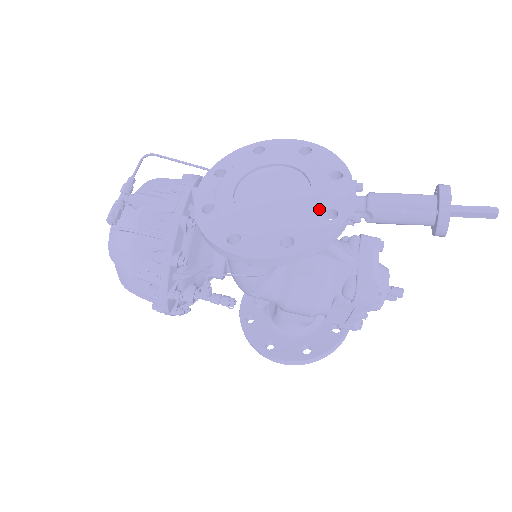
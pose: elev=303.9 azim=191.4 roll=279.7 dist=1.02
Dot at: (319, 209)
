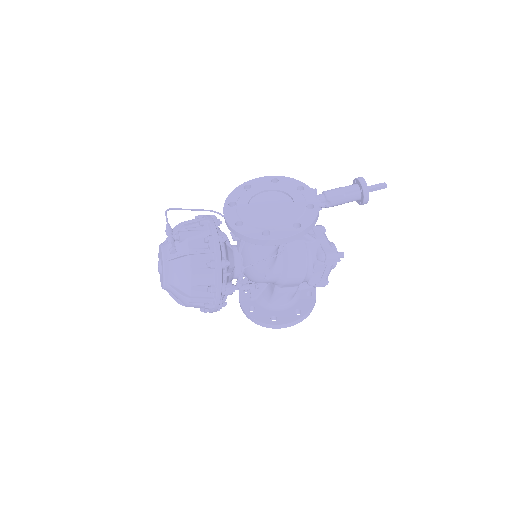
Dot at: (303, 206)
